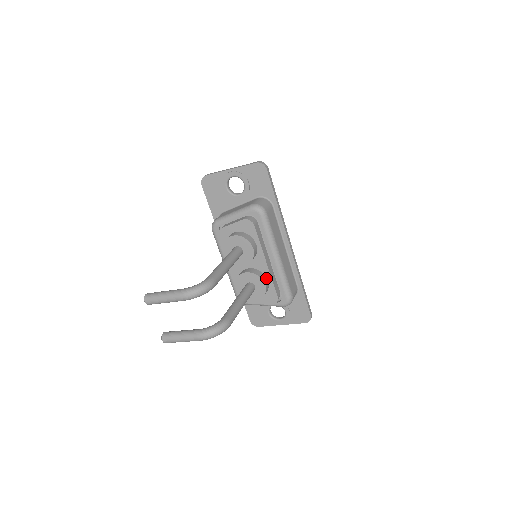
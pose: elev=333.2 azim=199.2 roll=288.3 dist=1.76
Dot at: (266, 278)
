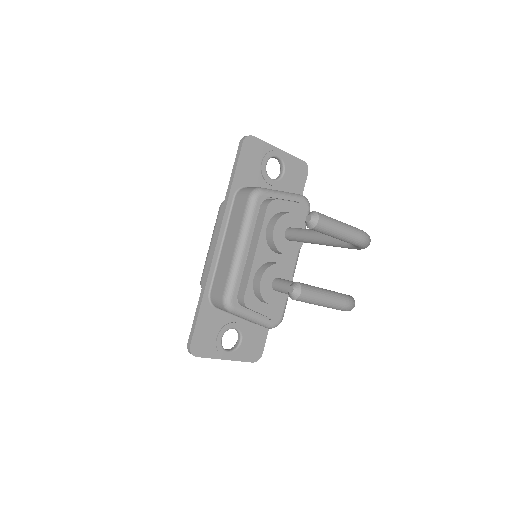
Dot at: occluded
